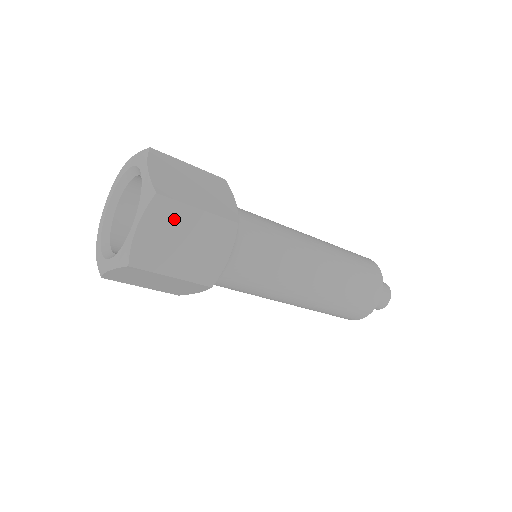
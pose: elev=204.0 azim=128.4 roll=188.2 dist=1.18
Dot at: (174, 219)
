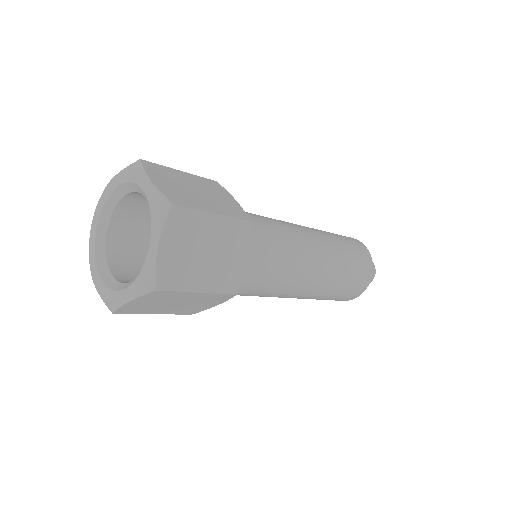
Dot at: (169, 297)
